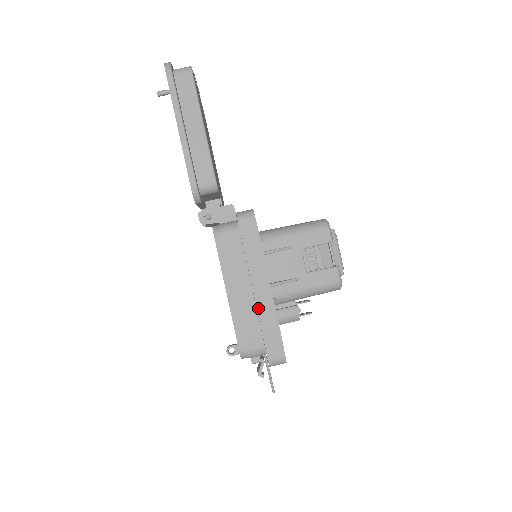
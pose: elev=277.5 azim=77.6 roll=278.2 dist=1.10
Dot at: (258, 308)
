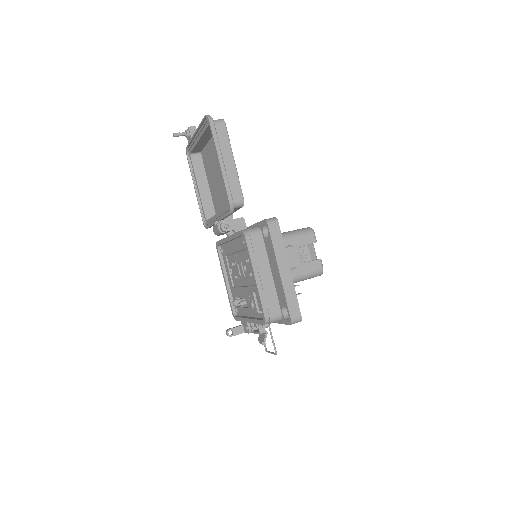
Dot at: (283, 284)
